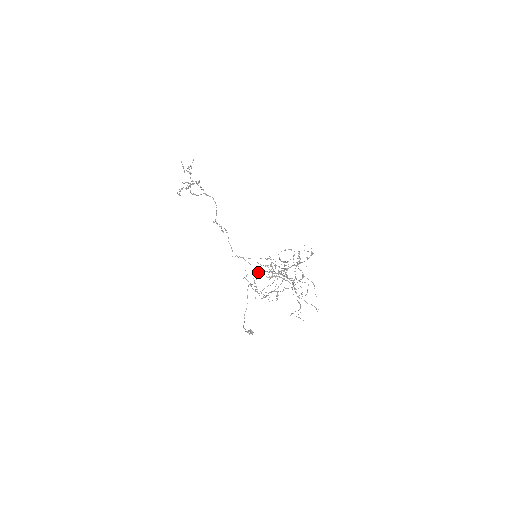
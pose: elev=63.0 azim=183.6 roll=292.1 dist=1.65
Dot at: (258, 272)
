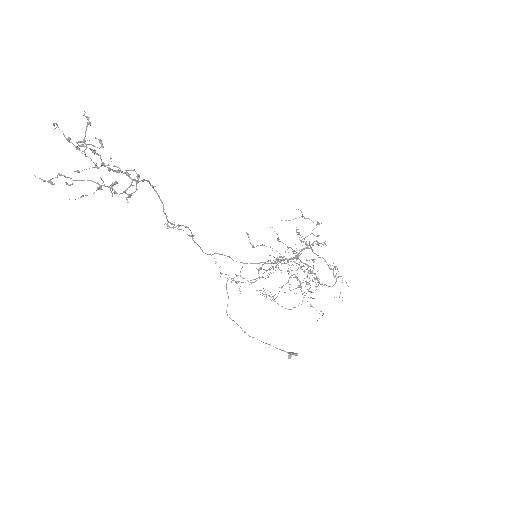
Dot at: (244, 263)
